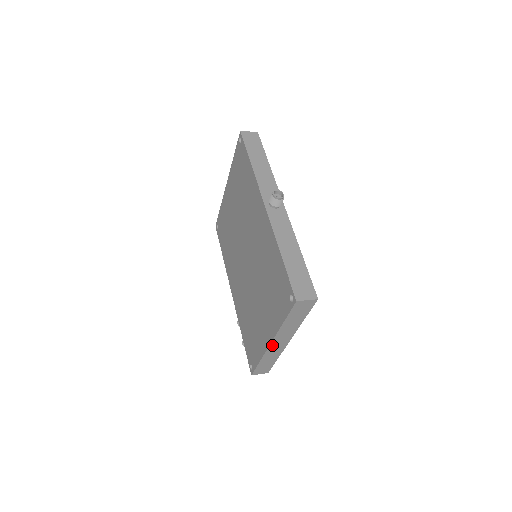
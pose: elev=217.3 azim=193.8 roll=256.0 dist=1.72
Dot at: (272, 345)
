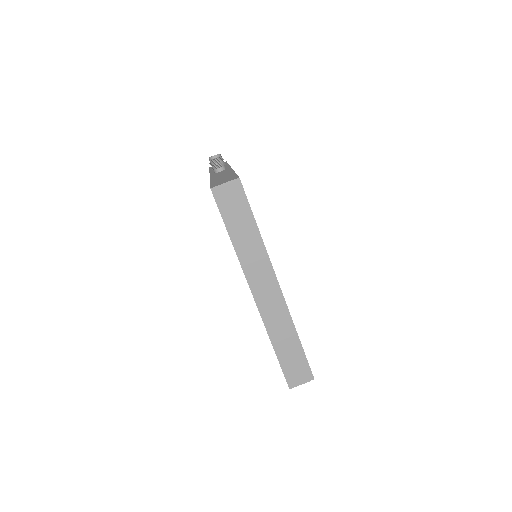
Dot at: (259, 300)
